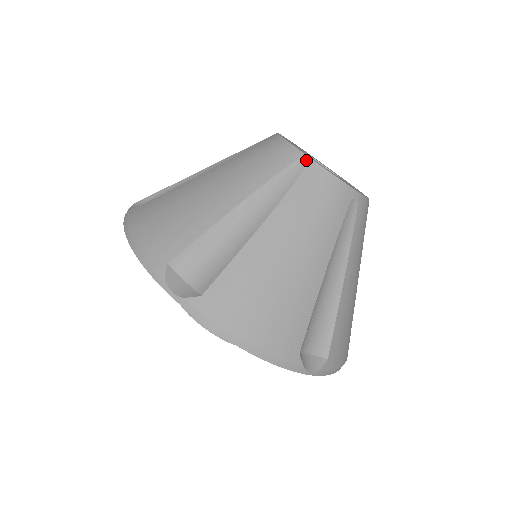
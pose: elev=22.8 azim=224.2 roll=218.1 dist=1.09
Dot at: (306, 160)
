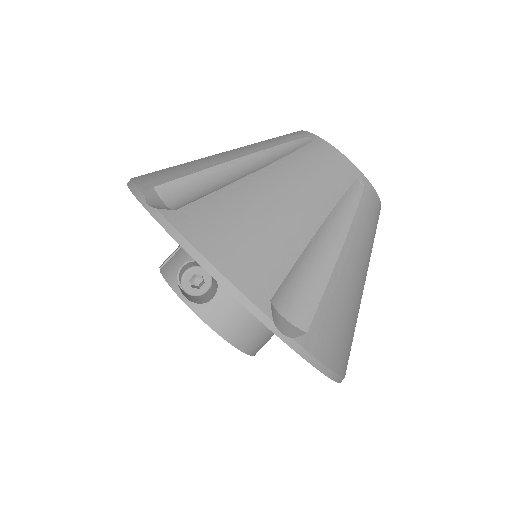
Dot at: (314, 137)
